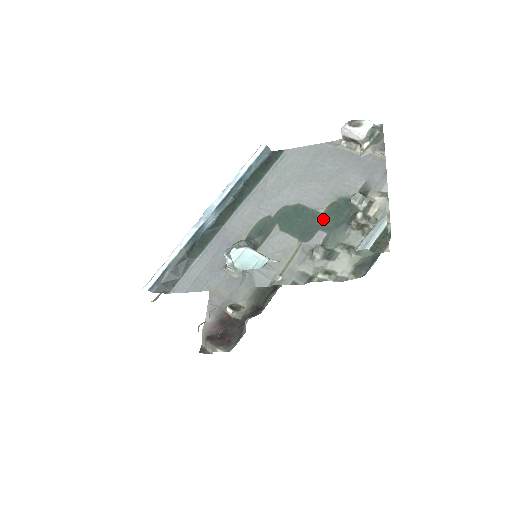
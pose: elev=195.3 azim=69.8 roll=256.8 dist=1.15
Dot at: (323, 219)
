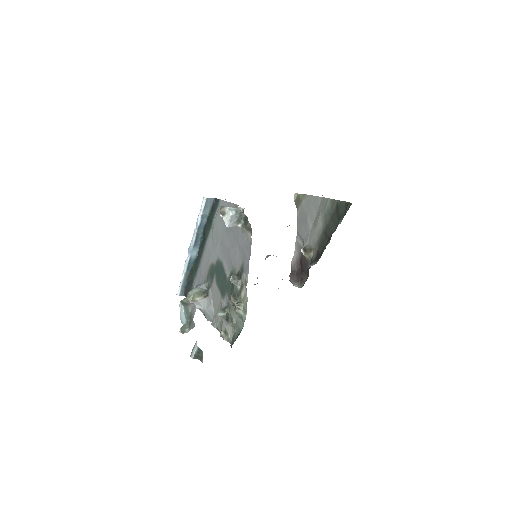
Dot at: (228, 284)
